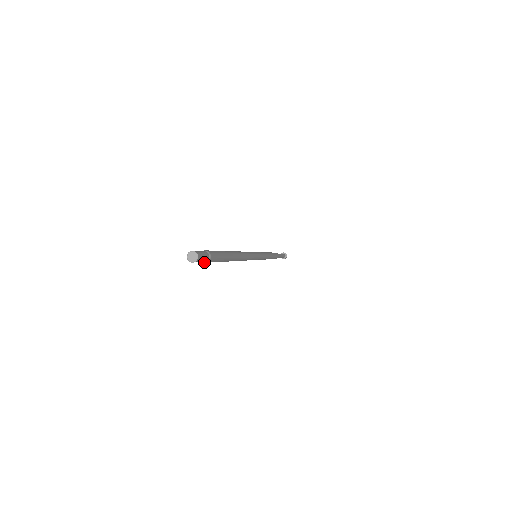
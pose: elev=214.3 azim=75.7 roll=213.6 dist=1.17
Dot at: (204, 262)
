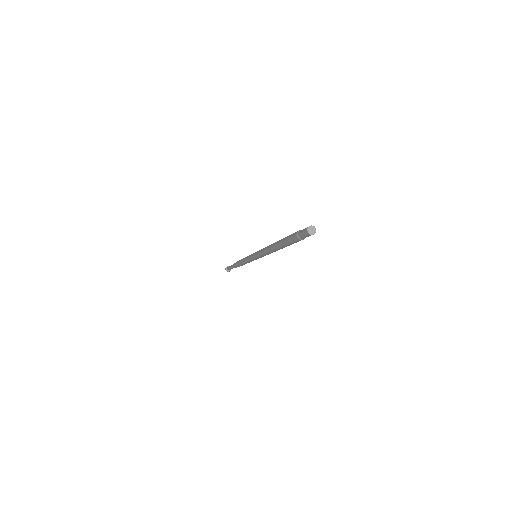
Dot at: (300, 239)
